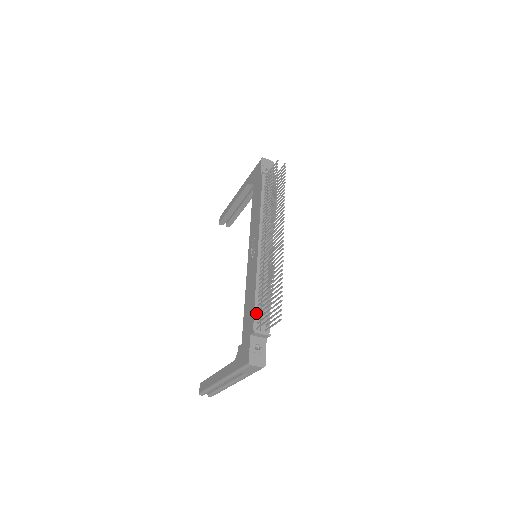
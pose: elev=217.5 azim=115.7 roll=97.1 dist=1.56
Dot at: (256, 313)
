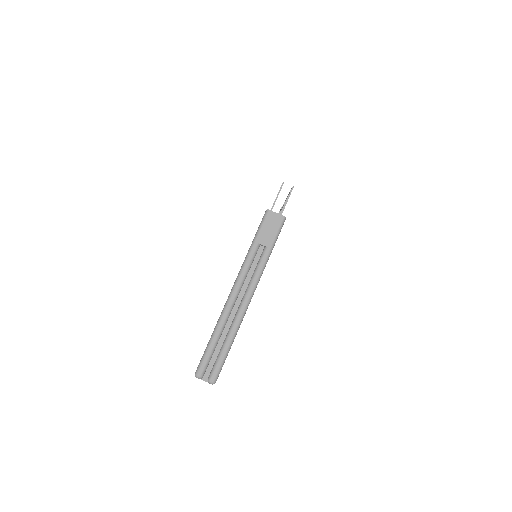
Dot at: occluded
